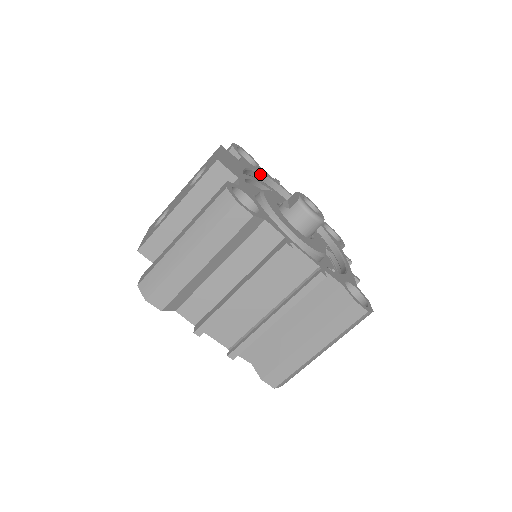
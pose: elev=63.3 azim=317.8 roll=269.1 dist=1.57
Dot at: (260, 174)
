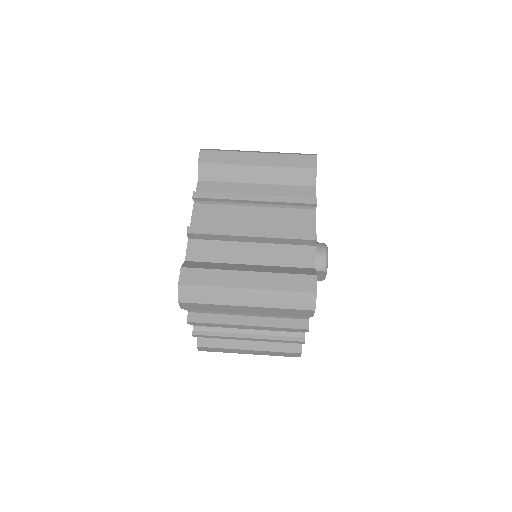
Dot at: occluded
